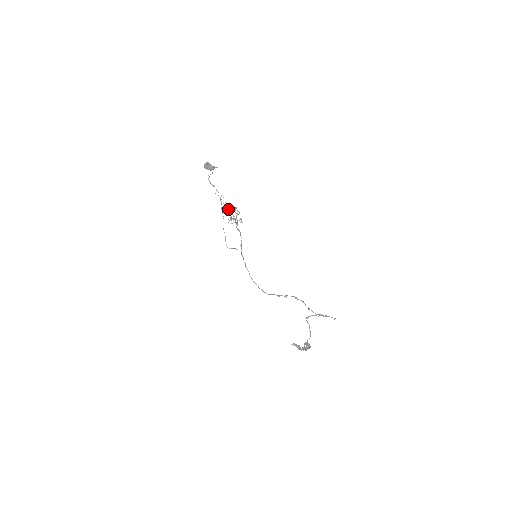
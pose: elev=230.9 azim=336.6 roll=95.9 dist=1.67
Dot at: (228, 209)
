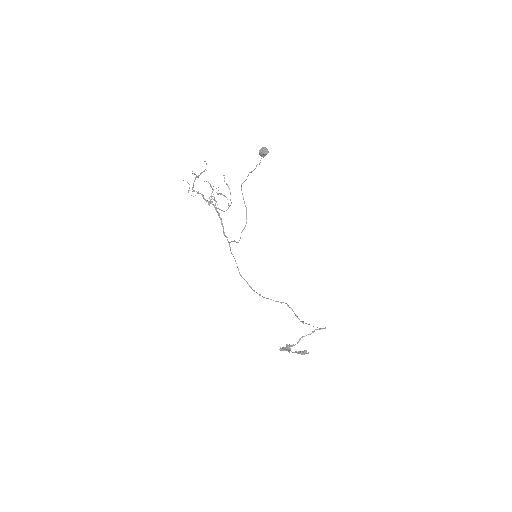
Dot at: occluded
